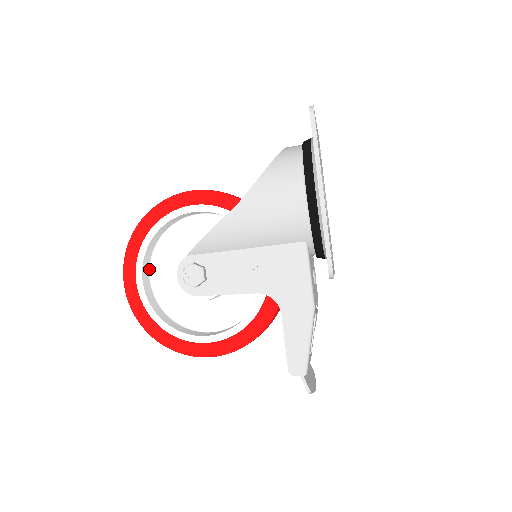
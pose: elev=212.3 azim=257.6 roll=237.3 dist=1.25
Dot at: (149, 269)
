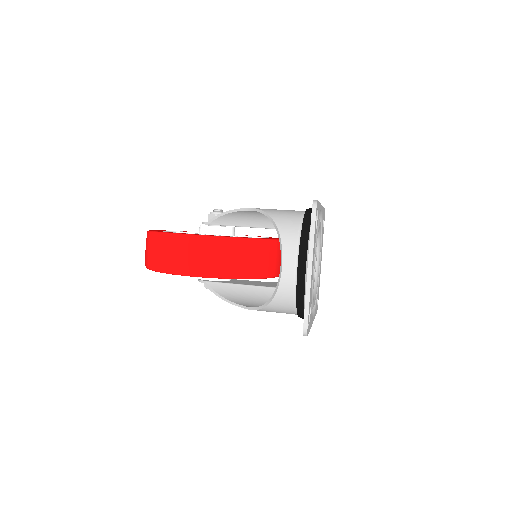
Dot at: occluded
